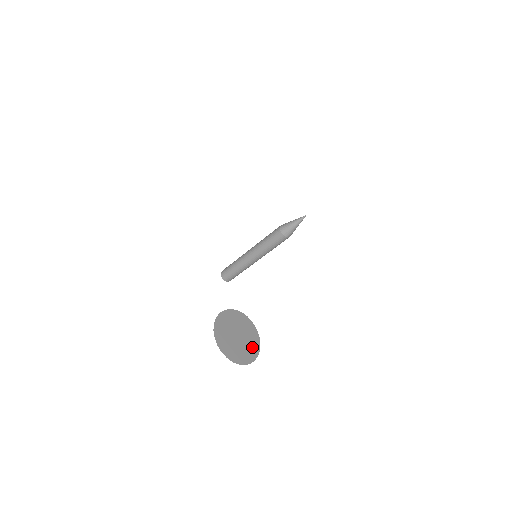
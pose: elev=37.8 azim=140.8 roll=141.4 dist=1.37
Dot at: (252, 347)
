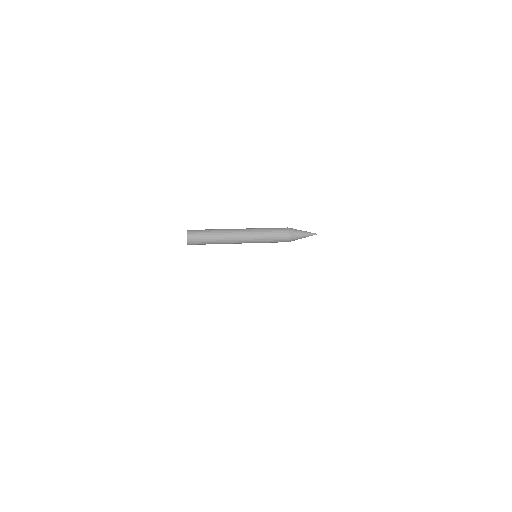
Dot at: occluded
